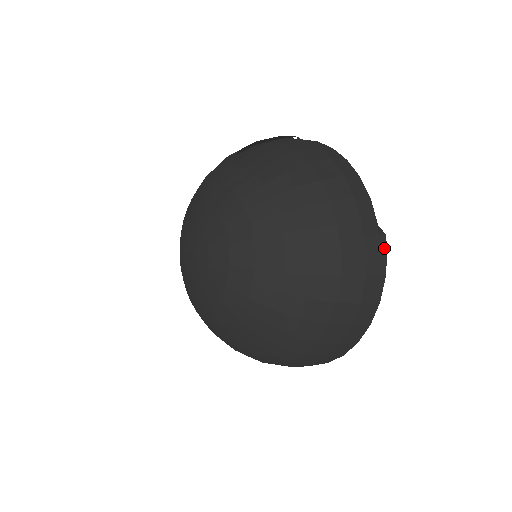
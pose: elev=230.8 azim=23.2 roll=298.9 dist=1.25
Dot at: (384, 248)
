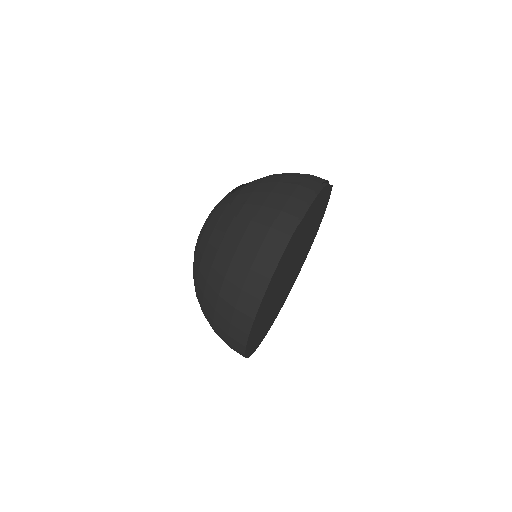
Dot at: (289, 234)
